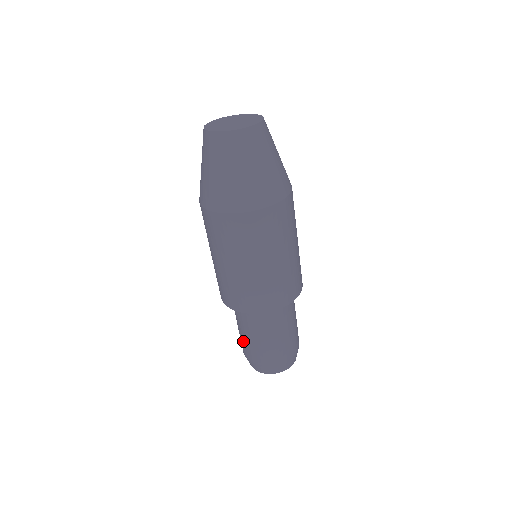
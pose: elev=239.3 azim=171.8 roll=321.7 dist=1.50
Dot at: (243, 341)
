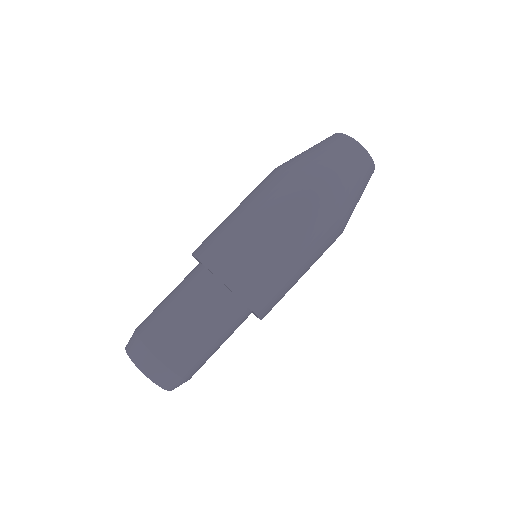
Dot at: (156, 308)
